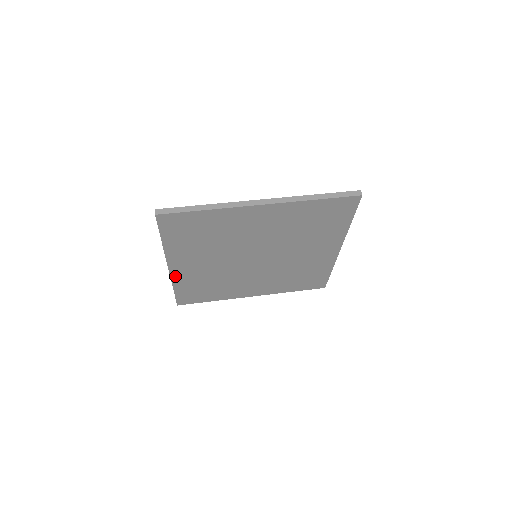
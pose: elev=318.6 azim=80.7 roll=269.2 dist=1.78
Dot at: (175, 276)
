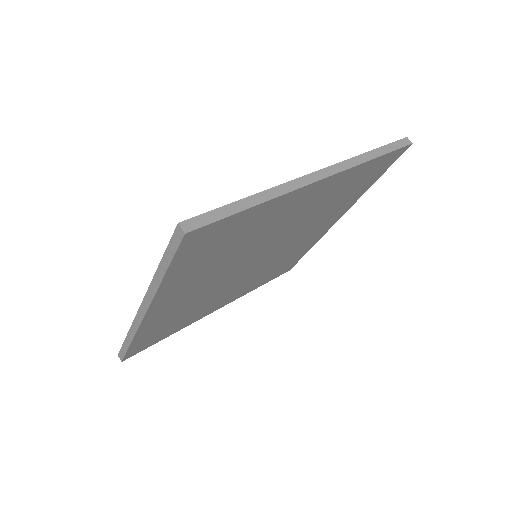
Dot at: (146, 323)
